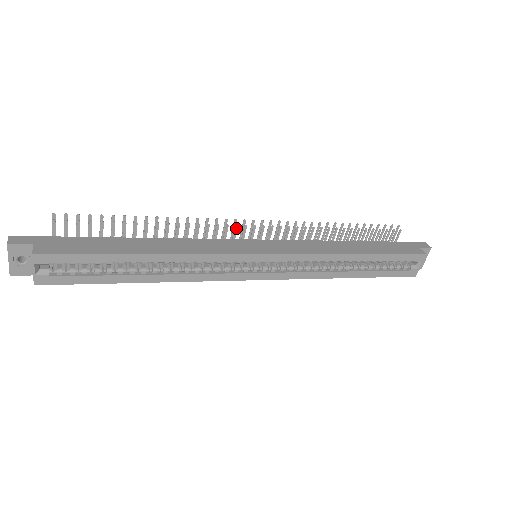
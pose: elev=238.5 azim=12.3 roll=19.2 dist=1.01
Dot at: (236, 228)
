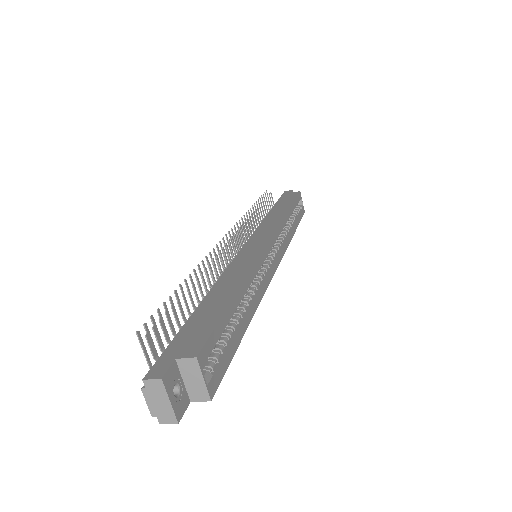
Dot at: (227, 247)
